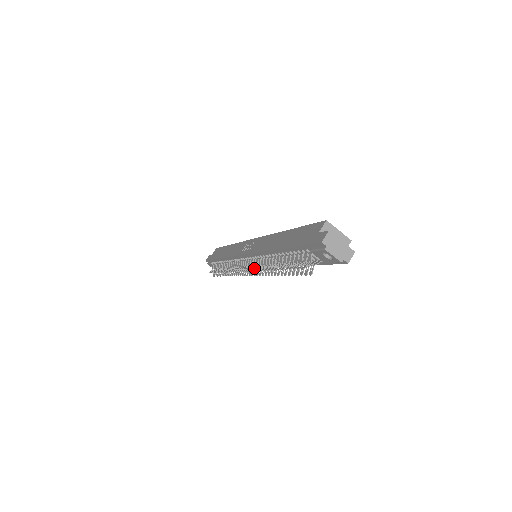
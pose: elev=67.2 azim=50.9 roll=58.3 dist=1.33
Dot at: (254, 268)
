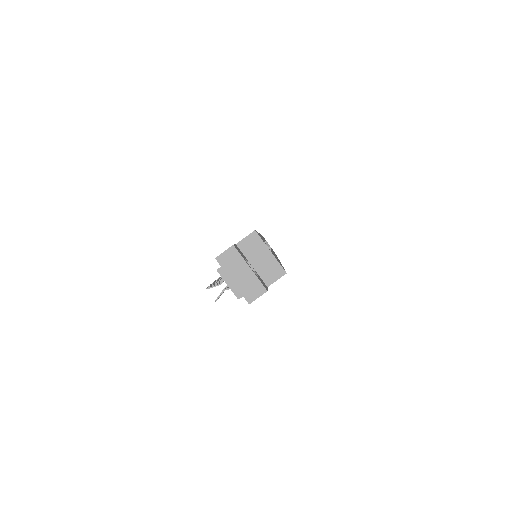
Dot at: occluded
